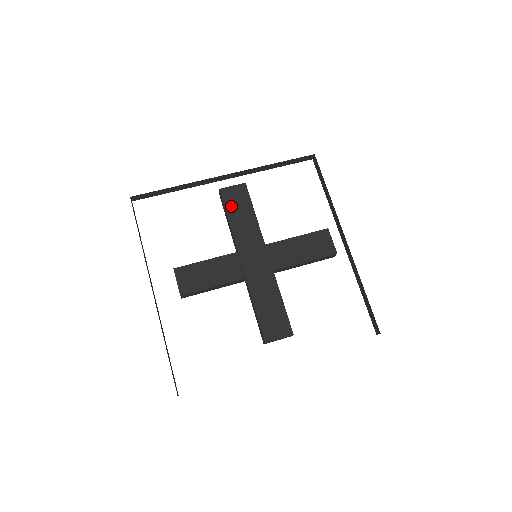
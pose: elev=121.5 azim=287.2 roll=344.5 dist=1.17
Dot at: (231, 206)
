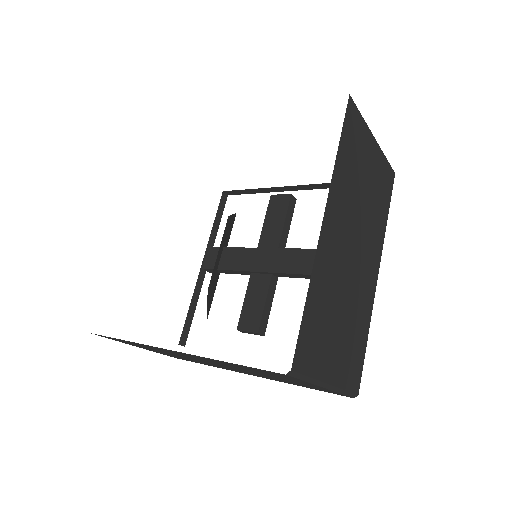
Dot at: occluded
